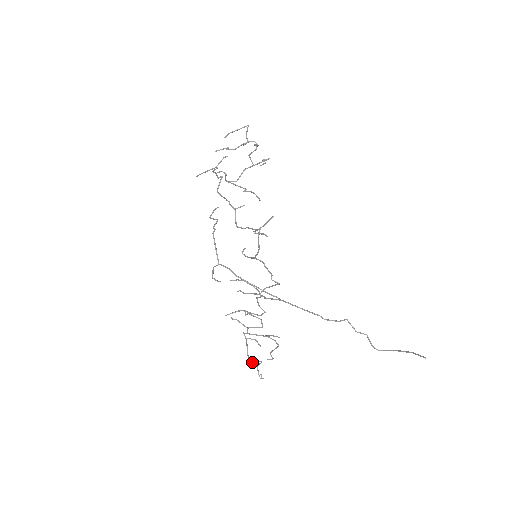
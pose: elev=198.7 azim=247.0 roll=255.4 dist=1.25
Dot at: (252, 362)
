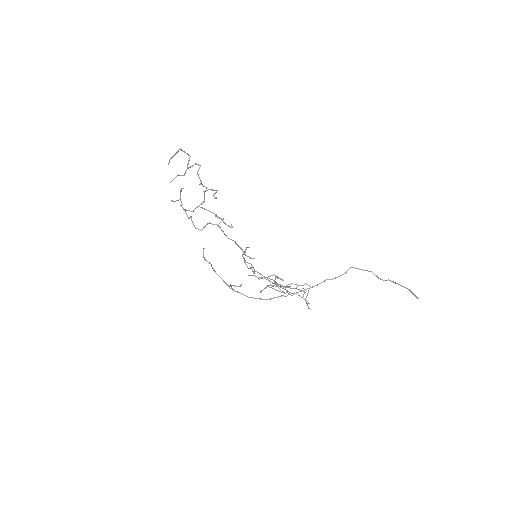
Dot at: occluded
